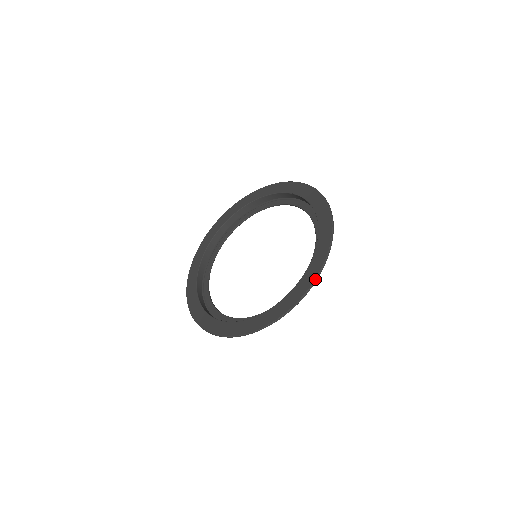
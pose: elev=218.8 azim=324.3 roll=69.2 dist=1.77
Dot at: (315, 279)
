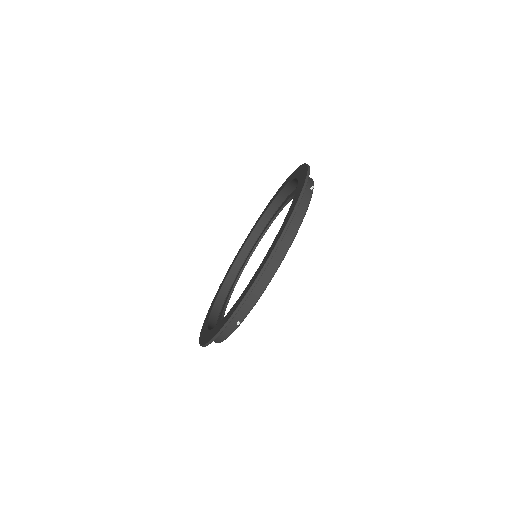
Dot at: (297, 201)
